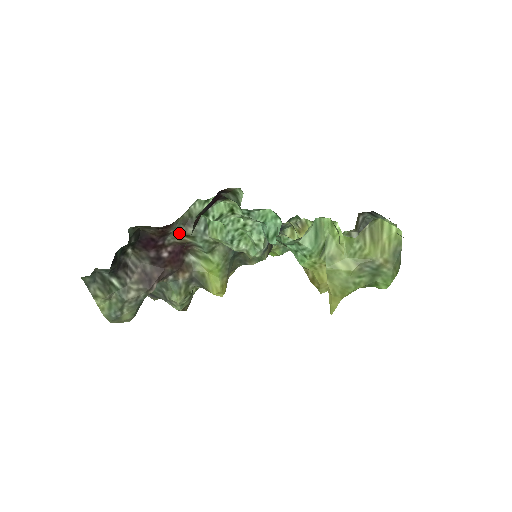
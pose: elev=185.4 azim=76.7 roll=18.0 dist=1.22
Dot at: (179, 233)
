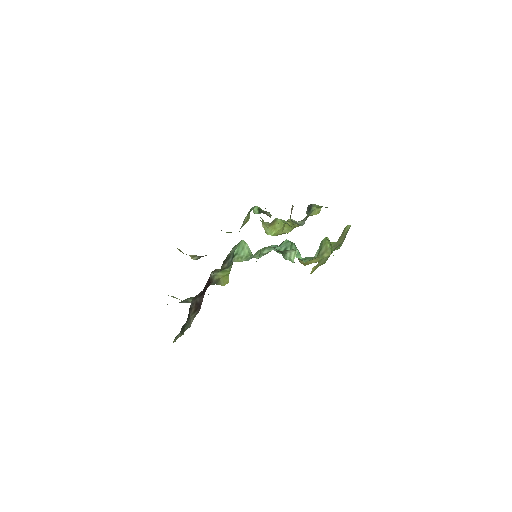
Dot at: occluded
